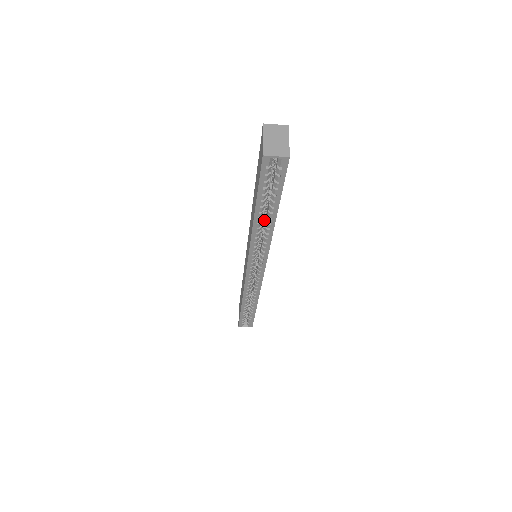
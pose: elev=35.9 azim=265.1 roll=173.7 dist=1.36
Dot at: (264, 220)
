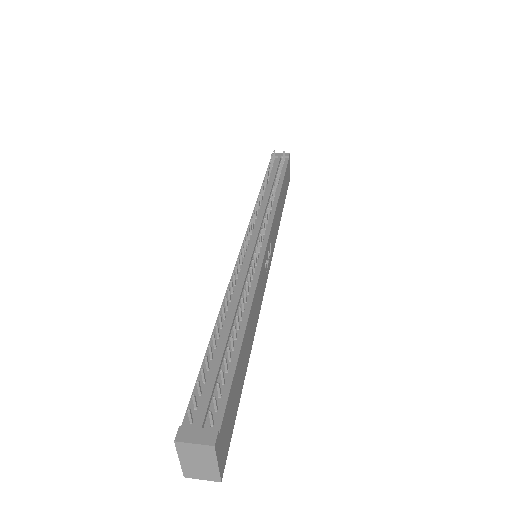
Dot at: occluded
